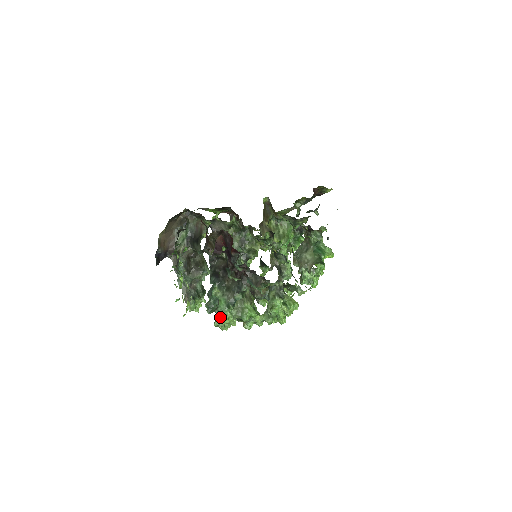
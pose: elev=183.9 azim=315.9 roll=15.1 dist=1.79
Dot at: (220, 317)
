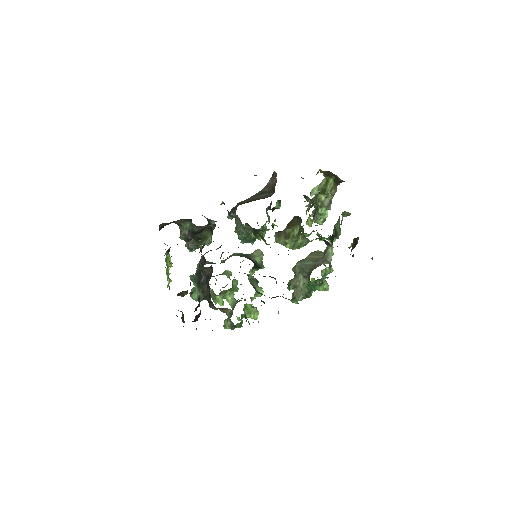
Dot at: occluded
